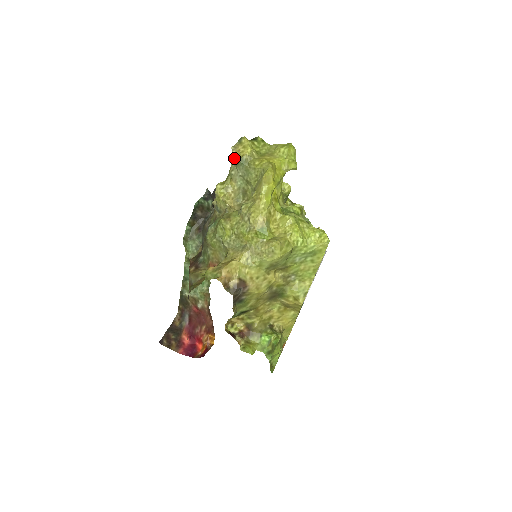
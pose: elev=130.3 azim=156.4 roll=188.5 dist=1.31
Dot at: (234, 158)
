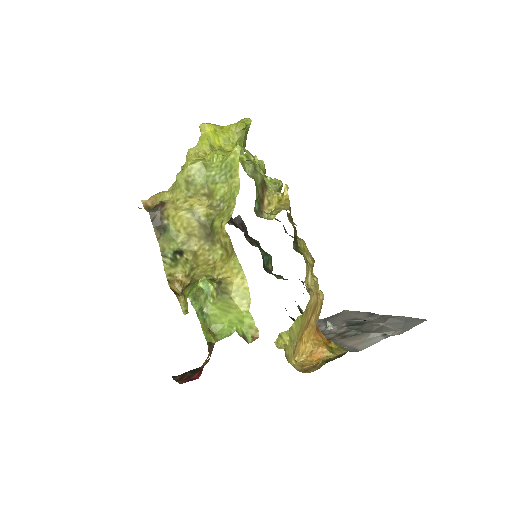
Dot at: occluded
